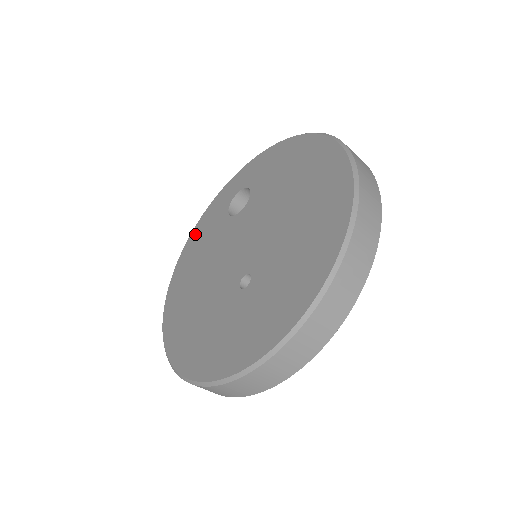
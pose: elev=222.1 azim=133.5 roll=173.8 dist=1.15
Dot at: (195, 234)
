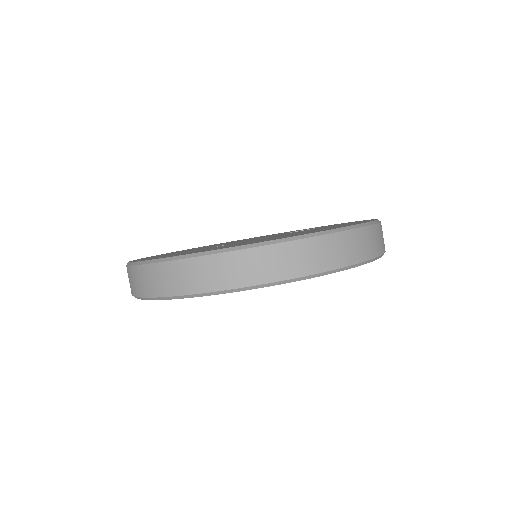
Dot at: occluded
